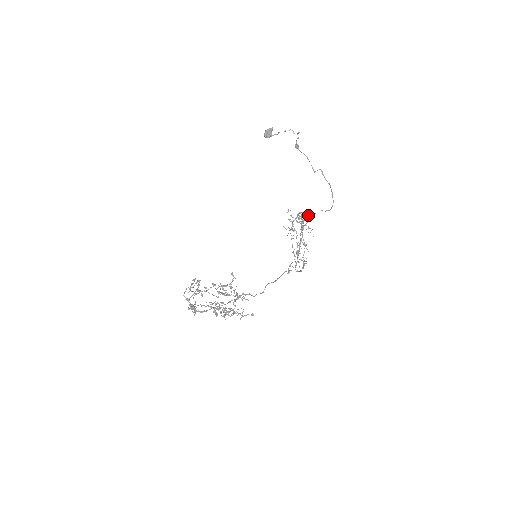
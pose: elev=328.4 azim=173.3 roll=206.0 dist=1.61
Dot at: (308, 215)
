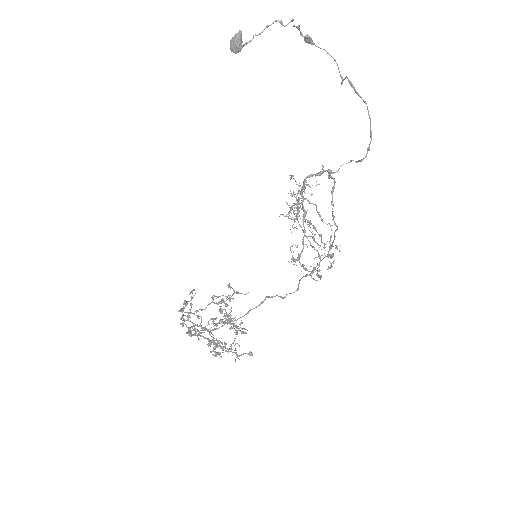
Dot at: occluded
